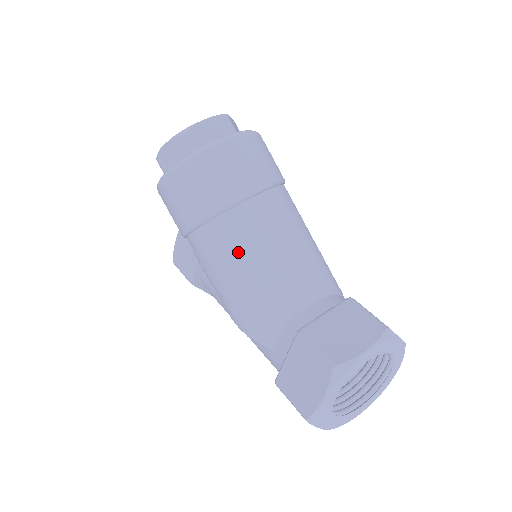
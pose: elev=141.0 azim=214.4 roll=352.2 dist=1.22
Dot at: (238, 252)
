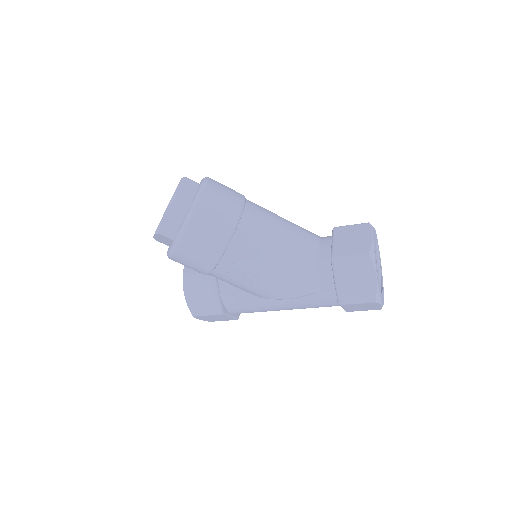
Dot at: (262, 245)
